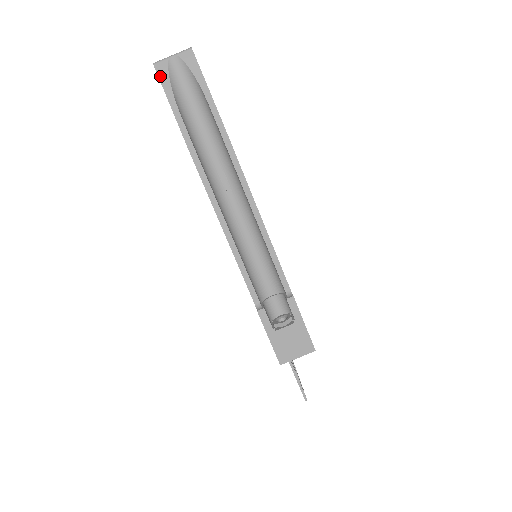
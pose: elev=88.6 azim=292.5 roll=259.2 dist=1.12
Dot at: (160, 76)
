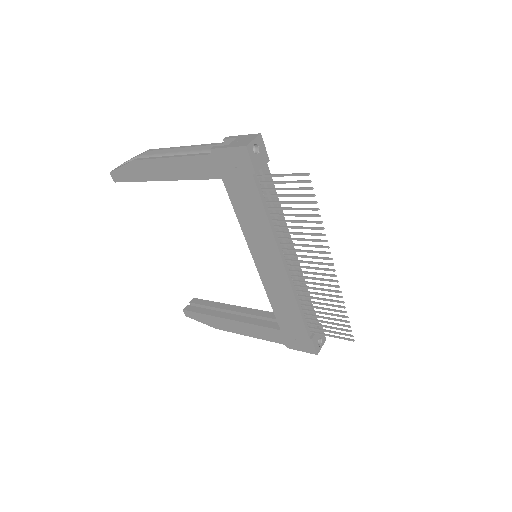
Dot at: (114, 170)
